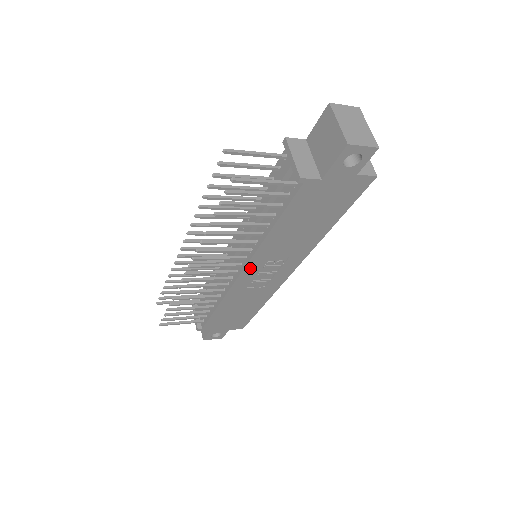
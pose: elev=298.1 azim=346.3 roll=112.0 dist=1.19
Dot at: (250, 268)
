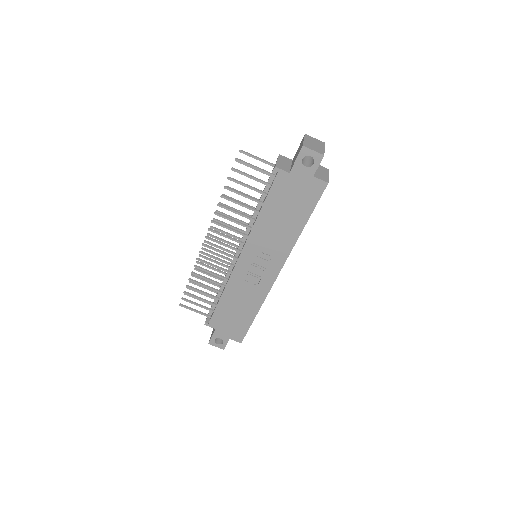
Dot at: (246, 254)
